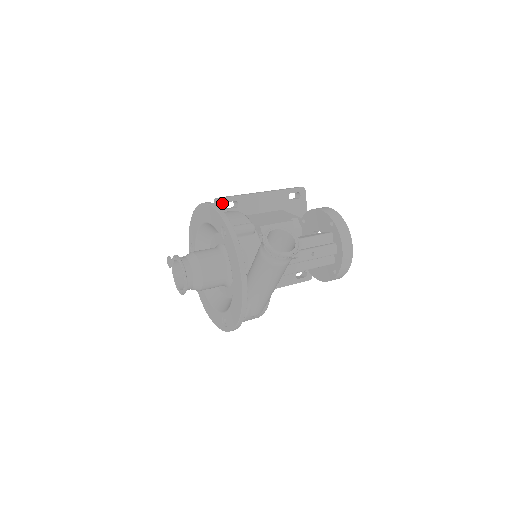
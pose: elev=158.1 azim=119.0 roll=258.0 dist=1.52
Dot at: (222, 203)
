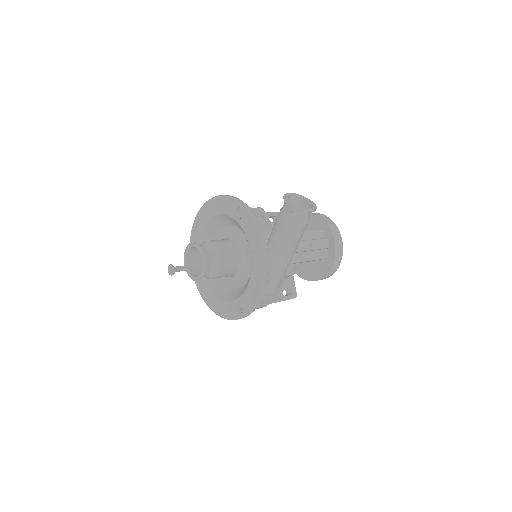
Dot at: occluded
